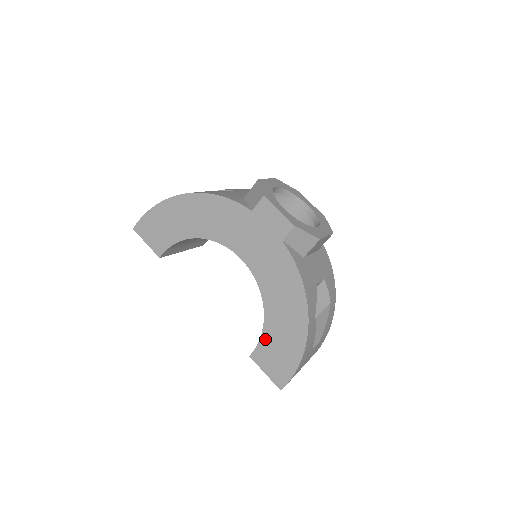
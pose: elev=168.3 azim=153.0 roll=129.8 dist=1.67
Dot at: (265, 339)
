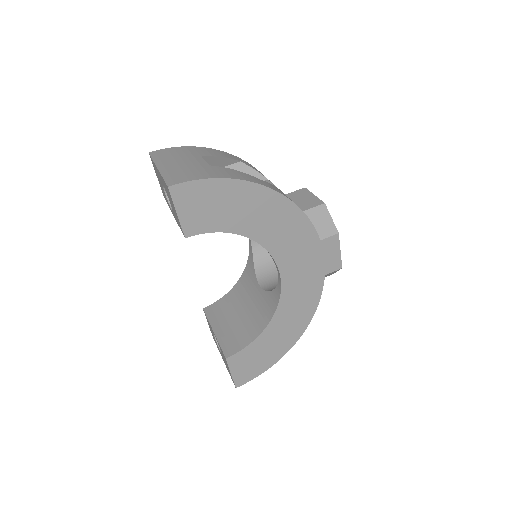
Dot at: (252, 347)
